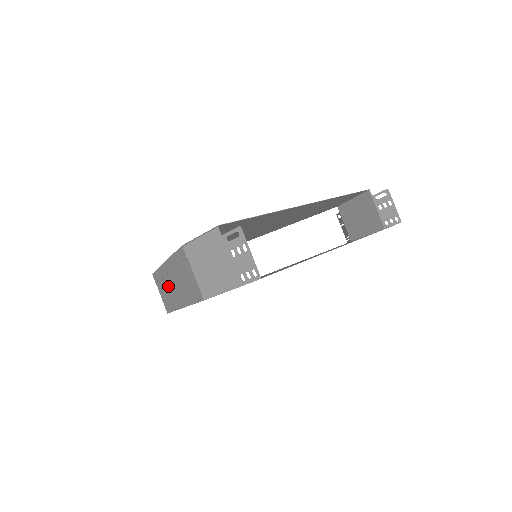
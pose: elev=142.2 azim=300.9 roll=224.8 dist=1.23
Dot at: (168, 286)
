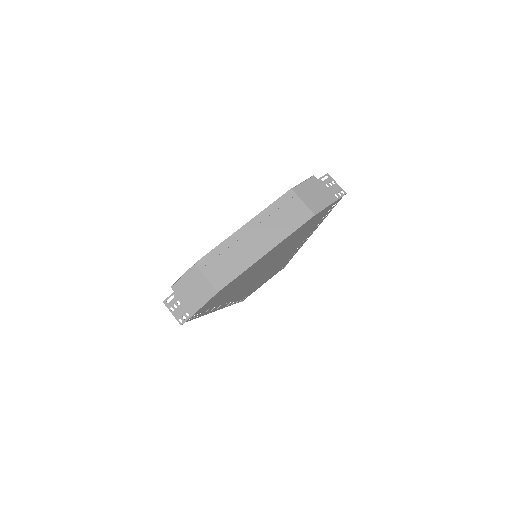
Dot at: (240, 249)
